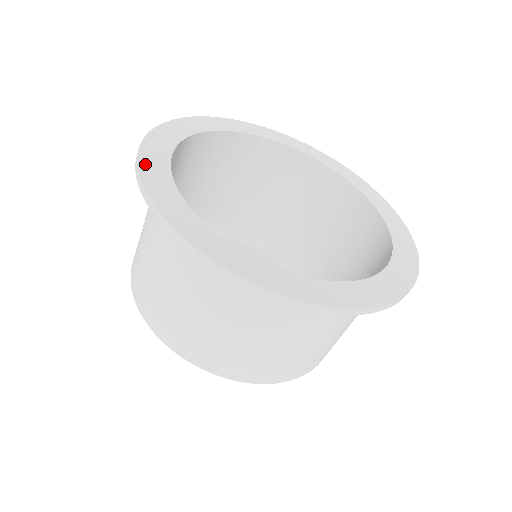
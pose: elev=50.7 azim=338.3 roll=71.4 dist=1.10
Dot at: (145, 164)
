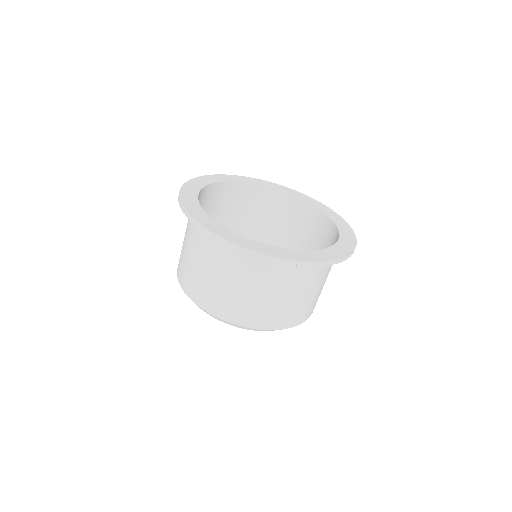
Dot at: (226, 237)
